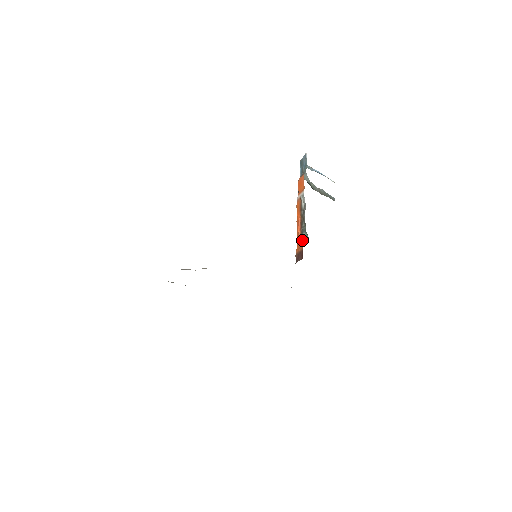
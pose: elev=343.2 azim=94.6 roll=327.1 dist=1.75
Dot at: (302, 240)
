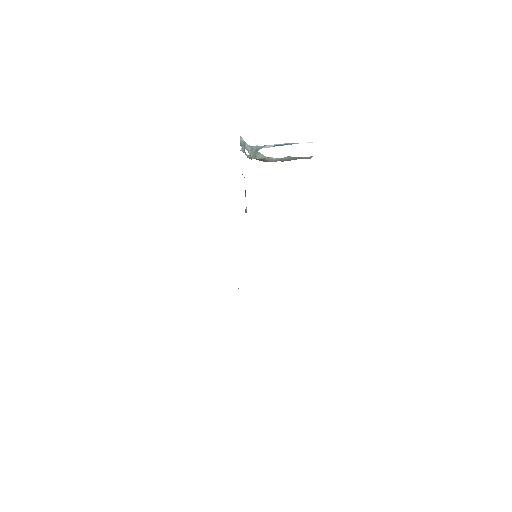
Dot at: (246, 212)
